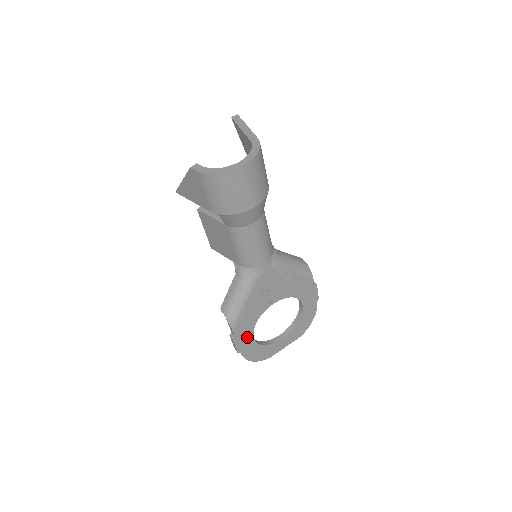
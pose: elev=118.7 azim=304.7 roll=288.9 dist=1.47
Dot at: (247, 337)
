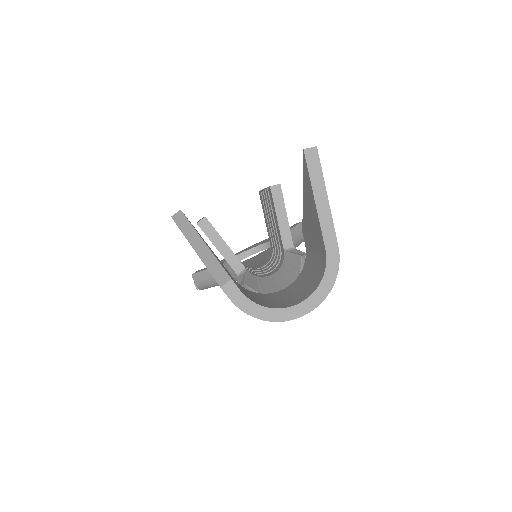
Dot at: occluded
